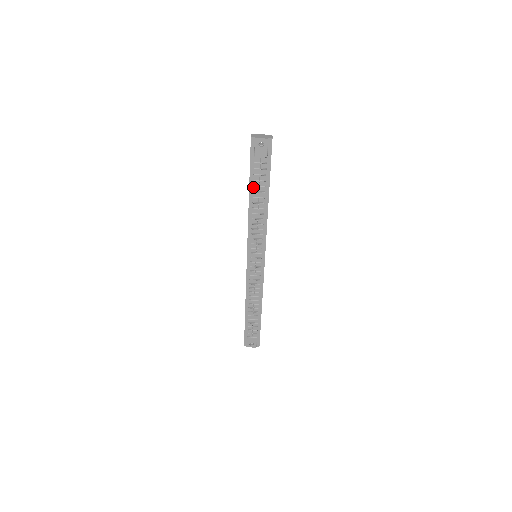
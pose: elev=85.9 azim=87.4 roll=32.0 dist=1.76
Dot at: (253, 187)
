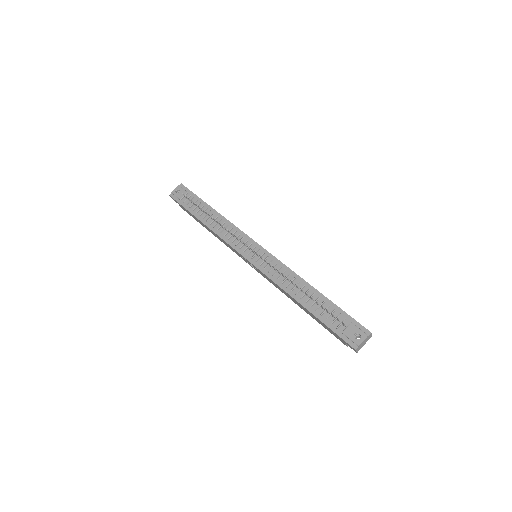
Dot at: (197, 214)
